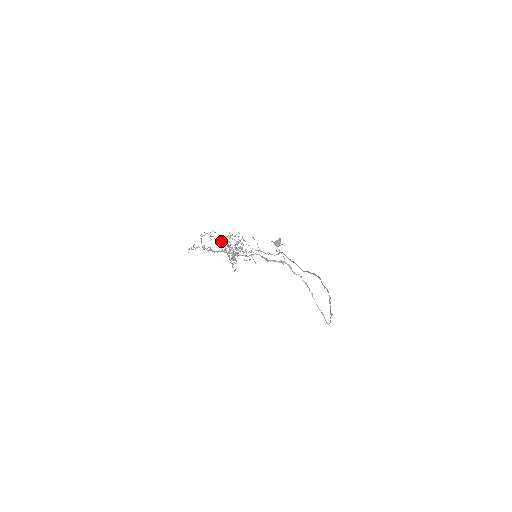
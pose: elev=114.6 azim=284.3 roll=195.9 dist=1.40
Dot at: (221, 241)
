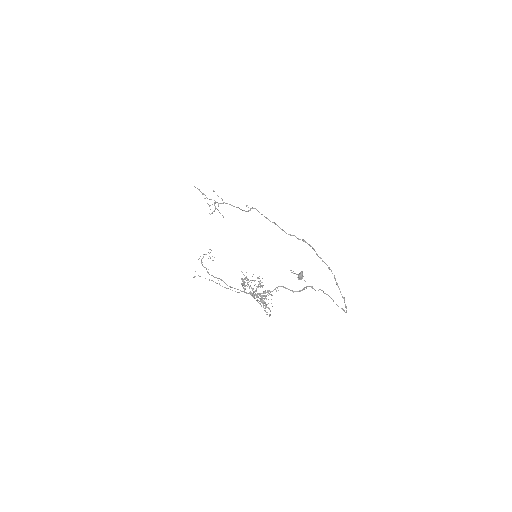
Dot at: (245, 289)
